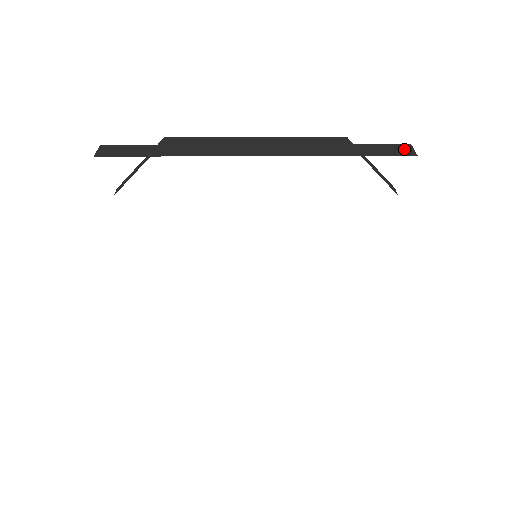
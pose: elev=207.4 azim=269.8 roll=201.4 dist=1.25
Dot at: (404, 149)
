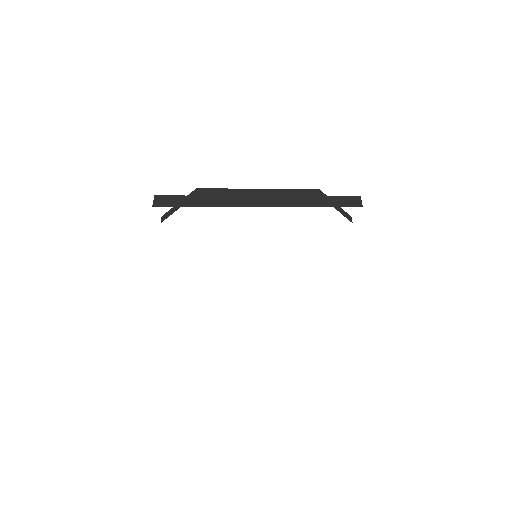
Dot at: (355, 201)
